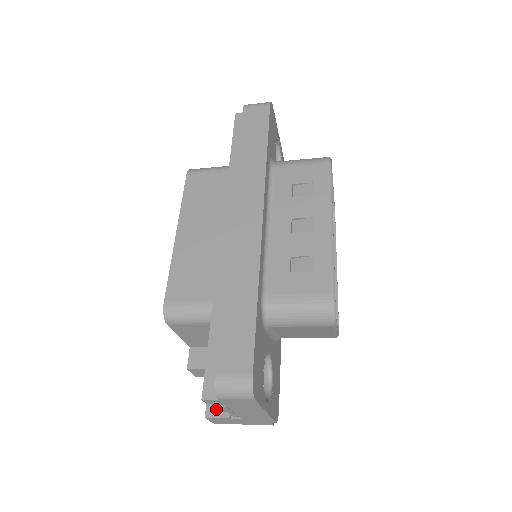
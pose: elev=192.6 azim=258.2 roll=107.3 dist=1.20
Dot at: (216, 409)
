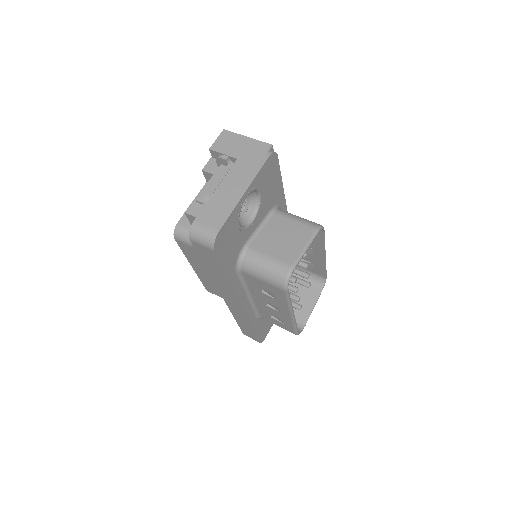
Dot at: occluded
